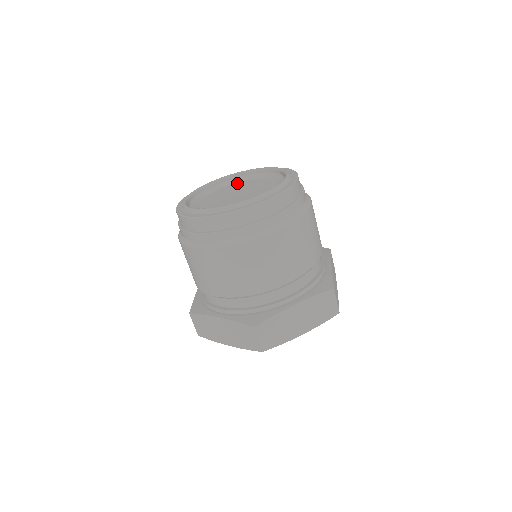
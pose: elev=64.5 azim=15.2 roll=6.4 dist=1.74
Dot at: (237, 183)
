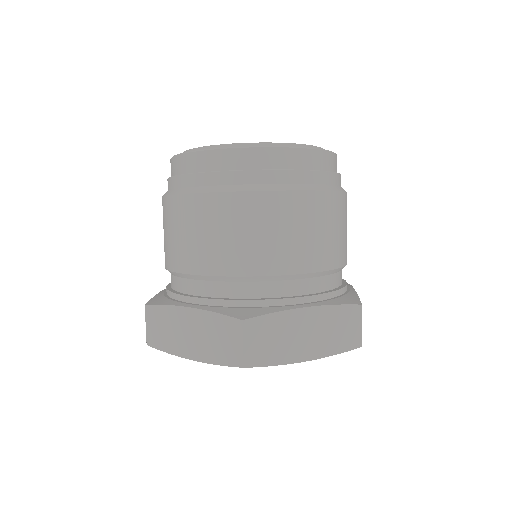
Dot at: occluded
